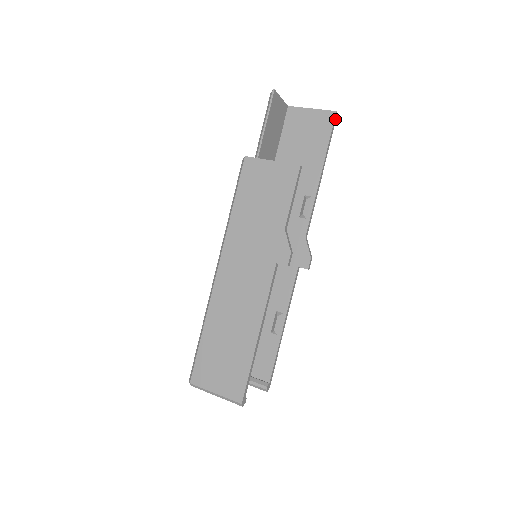
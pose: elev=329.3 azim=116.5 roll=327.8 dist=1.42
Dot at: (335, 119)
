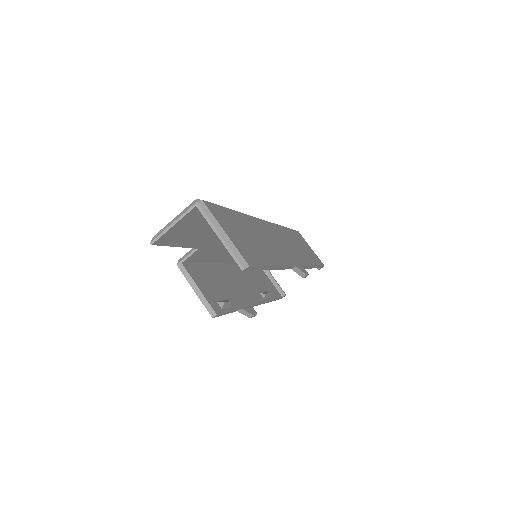
Dot at: (249, 268)
